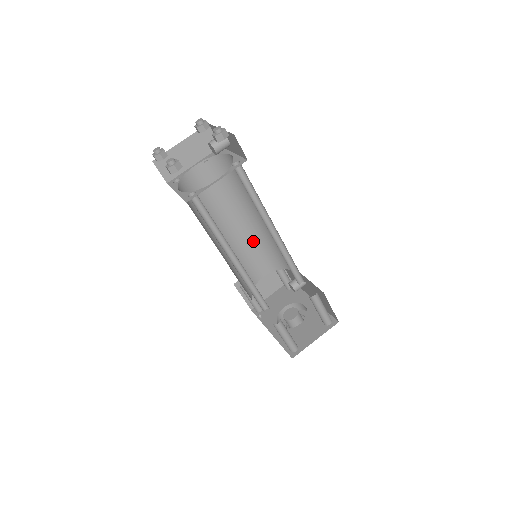
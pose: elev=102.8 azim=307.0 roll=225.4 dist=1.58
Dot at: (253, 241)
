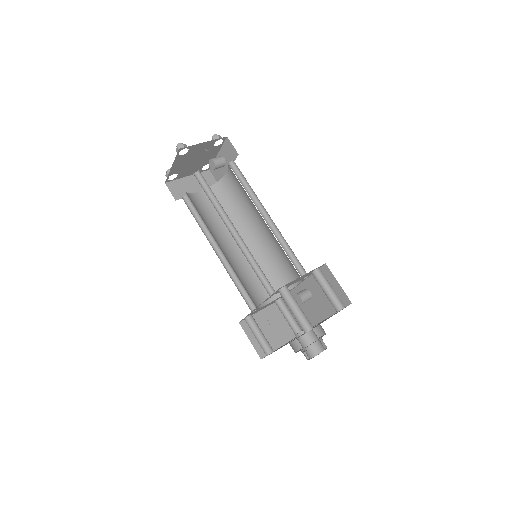
Dot at: occluded
